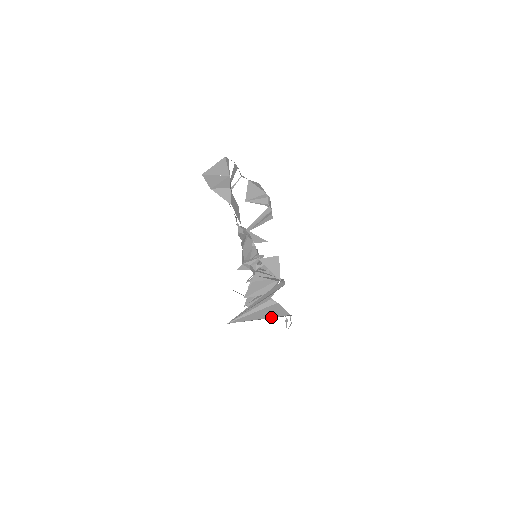
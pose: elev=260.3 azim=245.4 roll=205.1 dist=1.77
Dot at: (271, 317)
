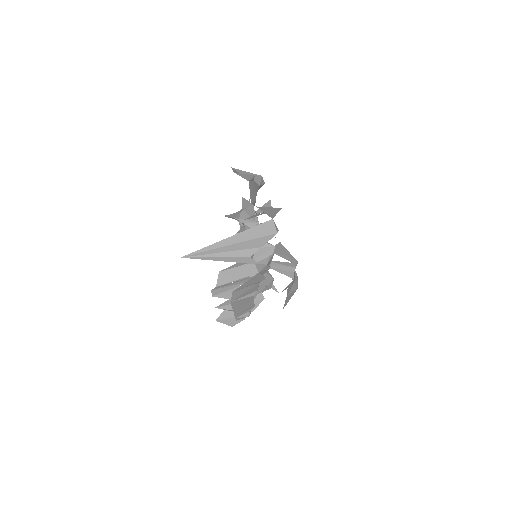
Dot at: occluded
